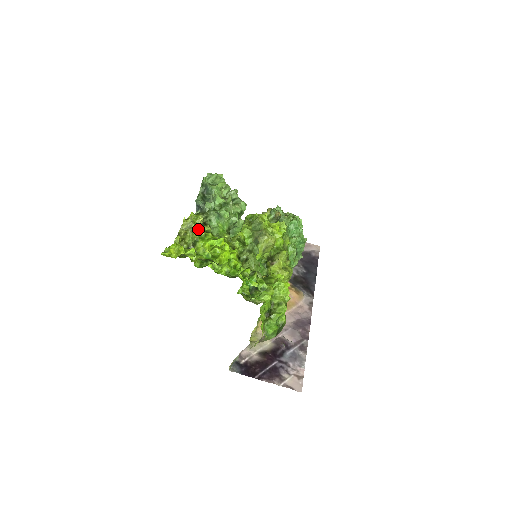
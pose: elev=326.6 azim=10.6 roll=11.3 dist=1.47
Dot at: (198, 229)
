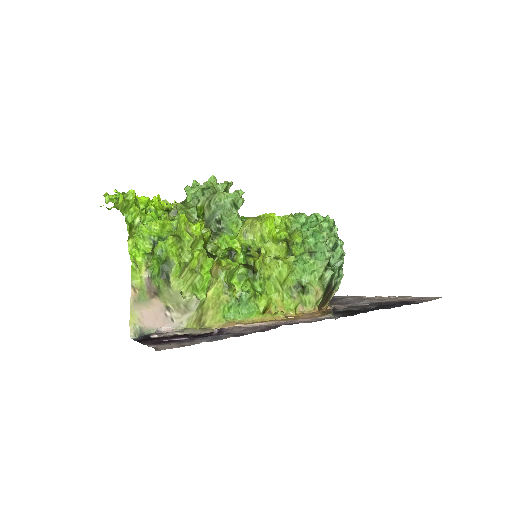
Dot at: occluded
